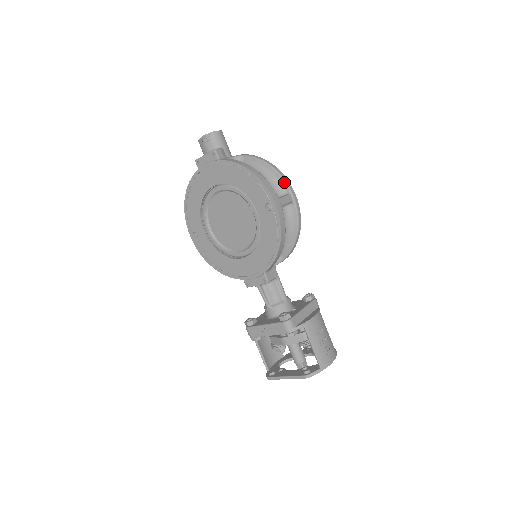
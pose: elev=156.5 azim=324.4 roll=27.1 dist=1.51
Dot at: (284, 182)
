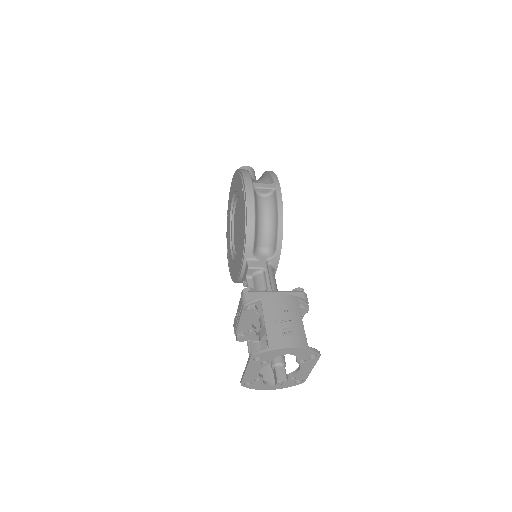
Dot at: (271, 177)
